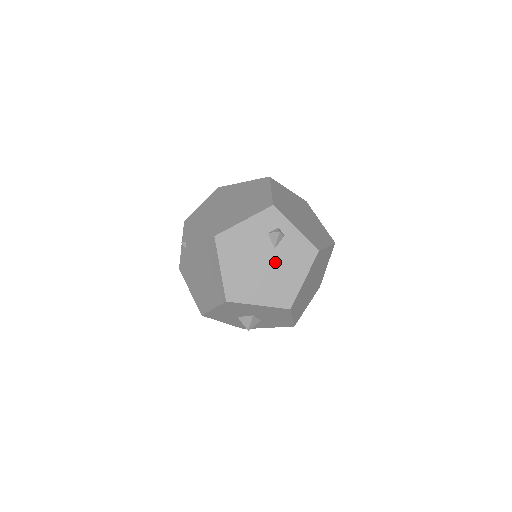
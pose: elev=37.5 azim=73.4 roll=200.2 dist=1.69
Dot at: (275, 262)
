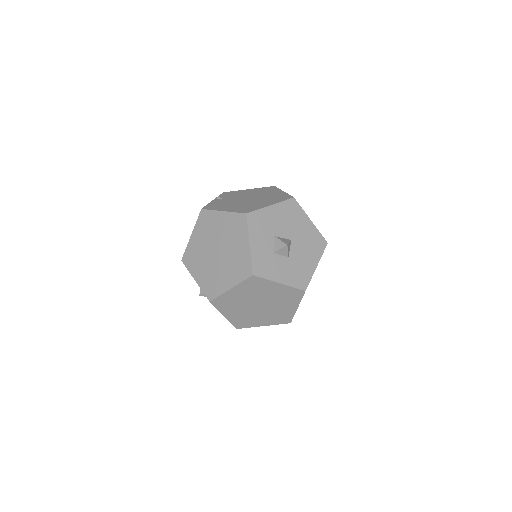
Dot at: occluded
